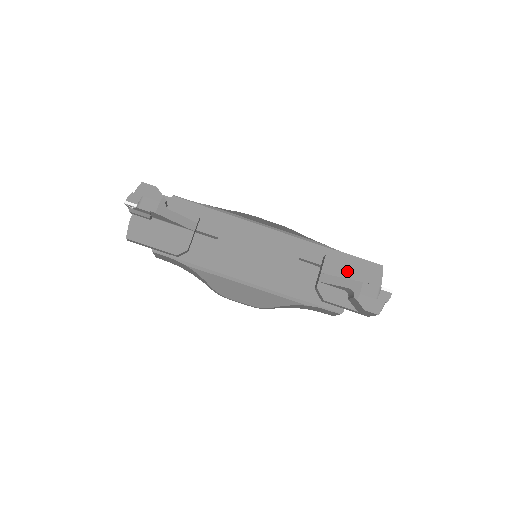
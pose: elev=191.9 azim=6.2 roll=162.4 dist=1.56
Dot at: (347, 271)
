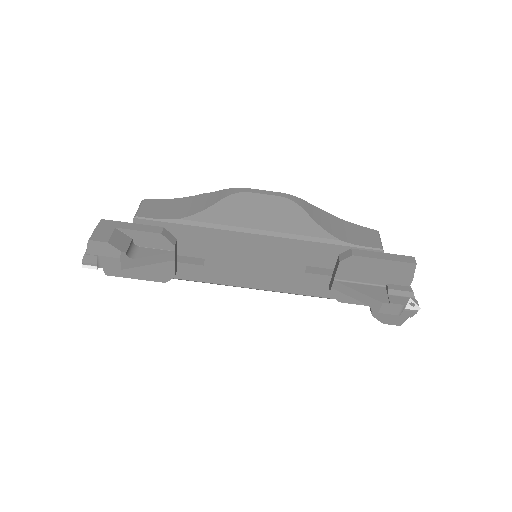
Dot at: (367, 274)
